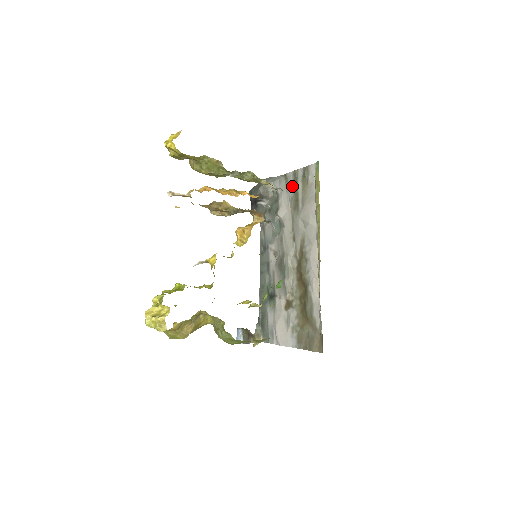
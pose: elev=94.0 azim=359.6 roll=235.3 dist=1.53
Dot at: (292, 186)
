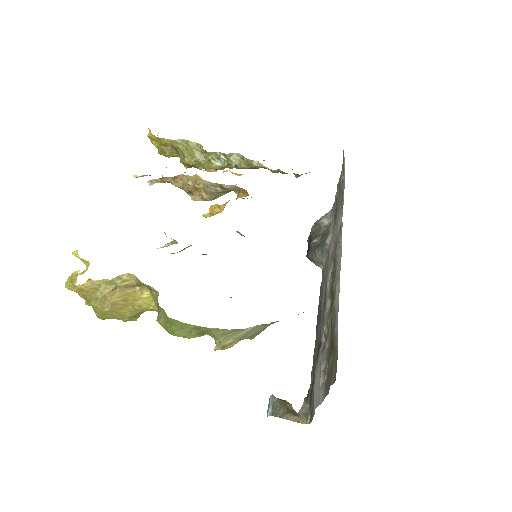
Dot at: occluded
